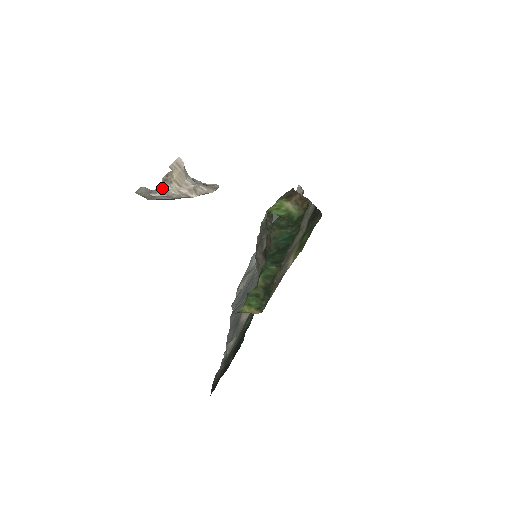
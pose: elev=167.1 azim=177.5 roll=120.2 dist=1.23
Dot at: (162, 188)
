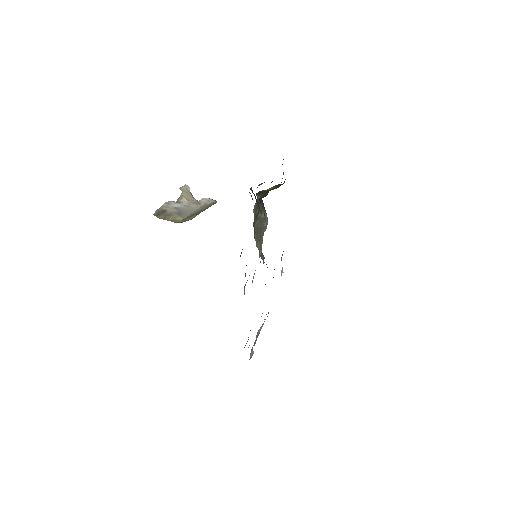
Dot at: occluded
